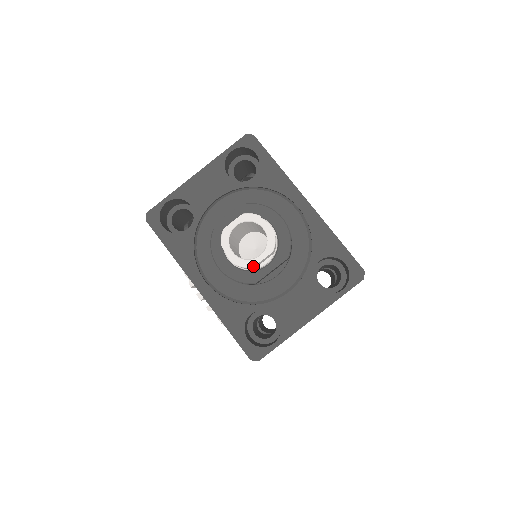
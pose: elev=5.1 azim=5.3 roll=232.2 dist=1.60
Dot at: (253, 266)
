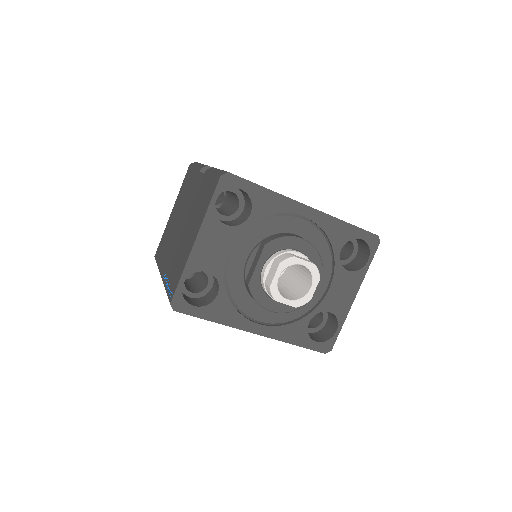
Dot at: (310, 299)
